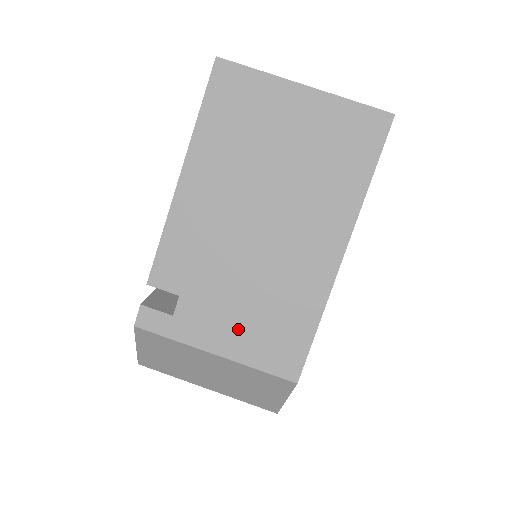
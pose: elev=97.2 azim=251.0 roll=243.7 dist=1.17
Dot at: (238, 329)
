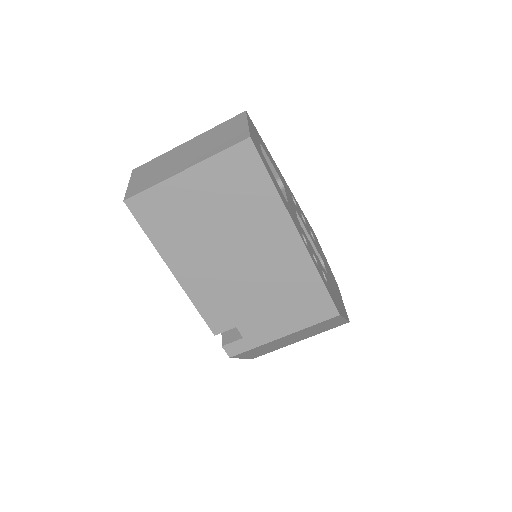
Dot at: (282, 317)
